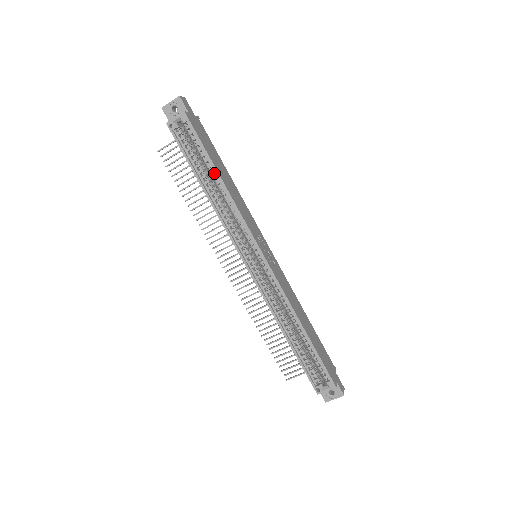
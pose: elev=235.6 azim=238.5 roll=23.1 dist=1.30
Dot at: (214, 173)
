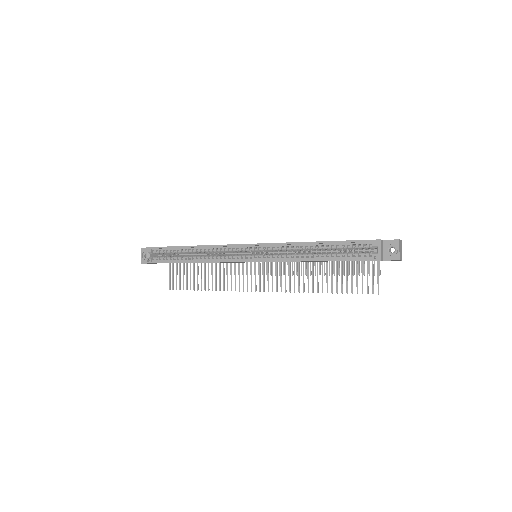
Dot at: occluded
